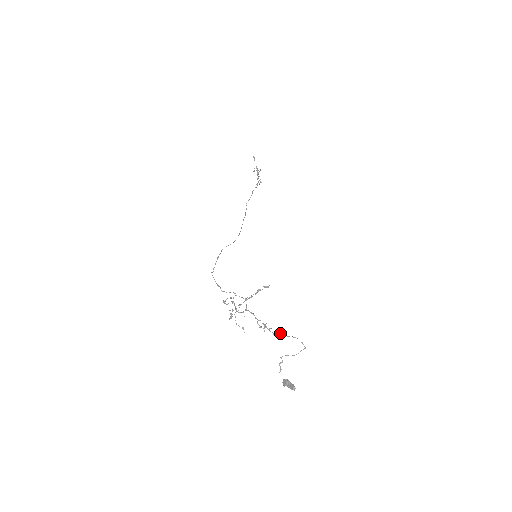
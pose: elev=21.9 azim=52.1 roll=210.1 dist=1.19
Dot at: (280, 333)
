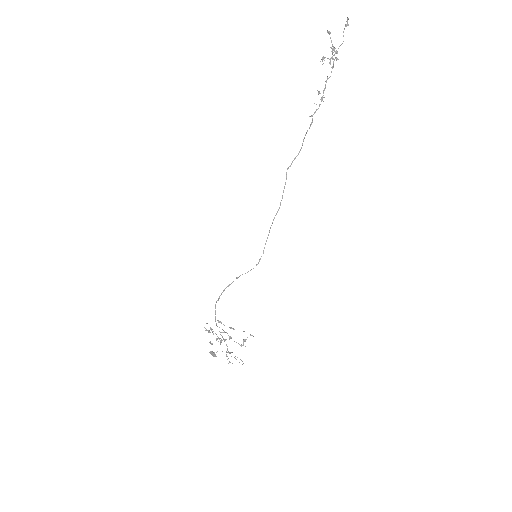
Dot at: occluded
